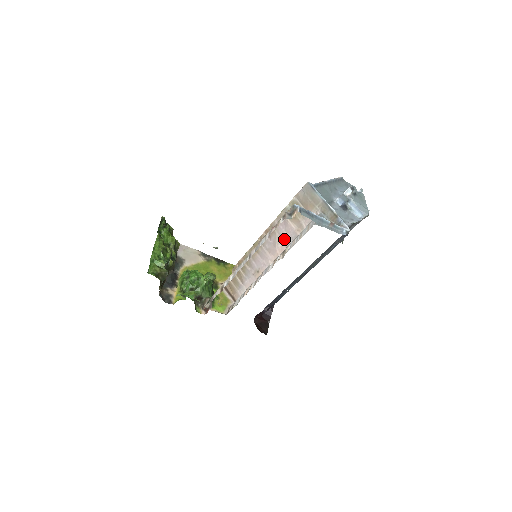
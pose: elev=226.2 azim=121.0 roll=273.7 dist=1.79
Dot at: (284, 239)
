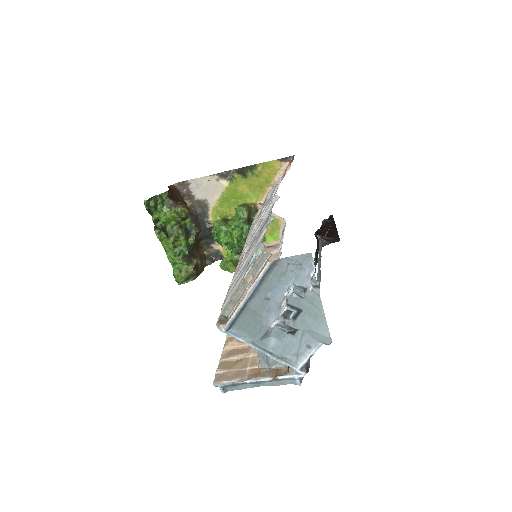
Dot at: occluded
